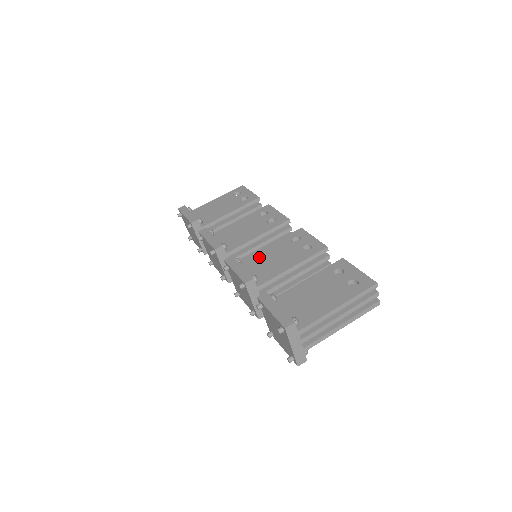
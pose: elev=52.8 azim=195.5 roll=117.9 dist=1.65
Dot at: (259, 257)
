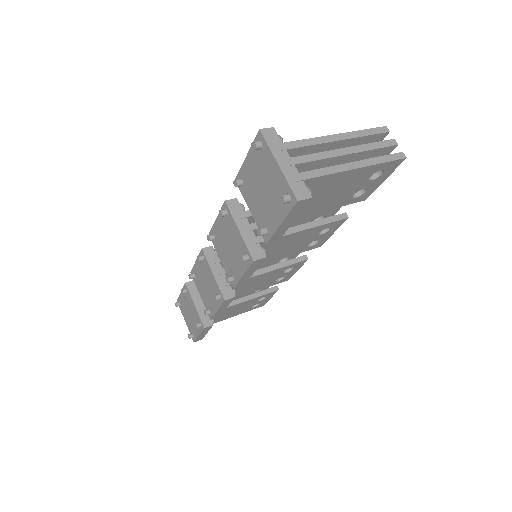
Dot at: occluded
